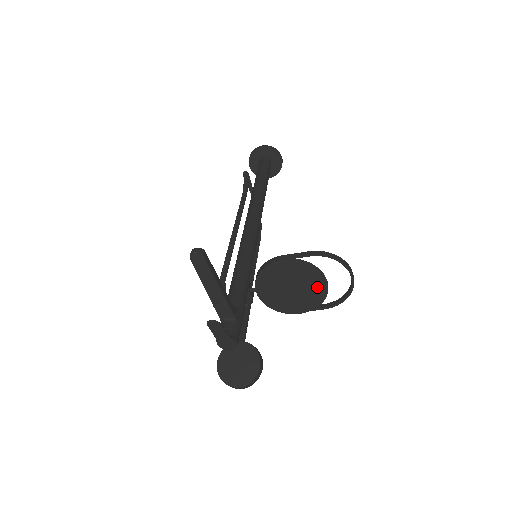
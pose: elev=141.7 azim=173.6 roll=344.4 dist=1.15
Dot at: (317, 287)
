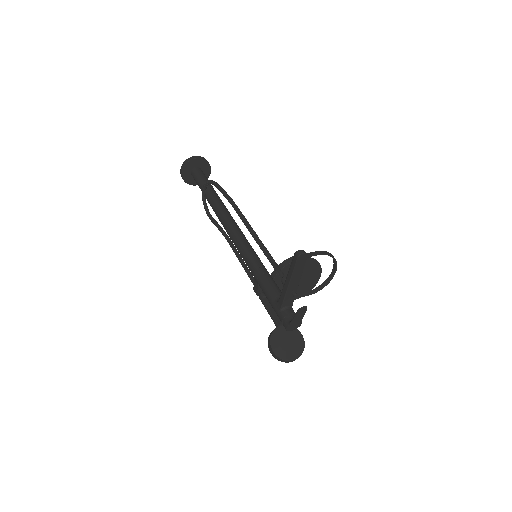
Dot at: (313, 278)
